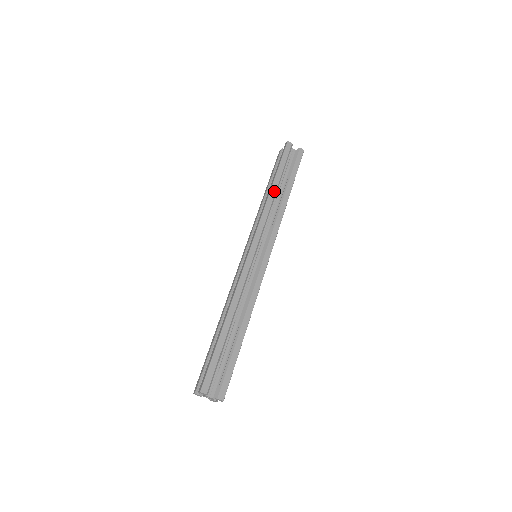
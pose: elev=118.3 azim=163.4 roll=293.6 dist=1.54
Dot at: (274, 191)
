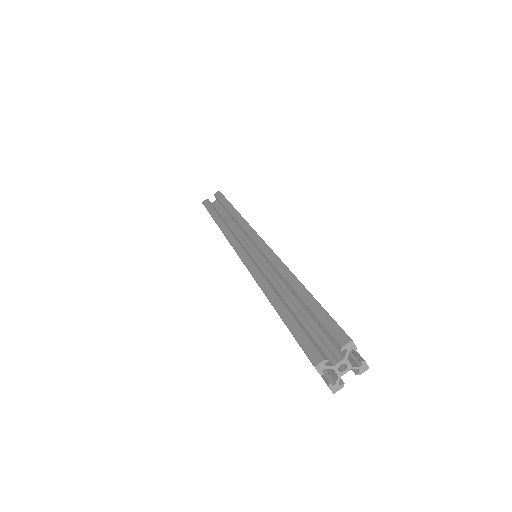
Dot at: (220, 221)
